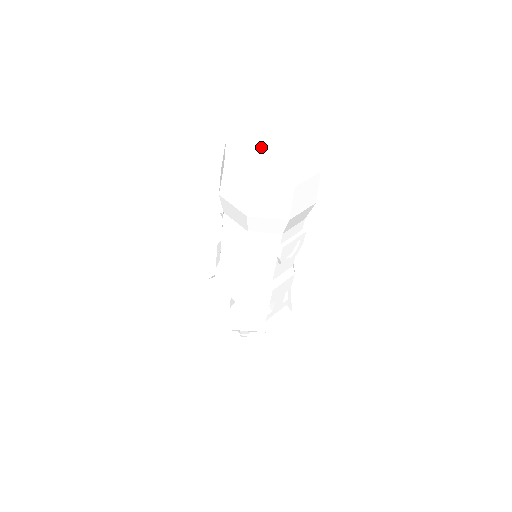
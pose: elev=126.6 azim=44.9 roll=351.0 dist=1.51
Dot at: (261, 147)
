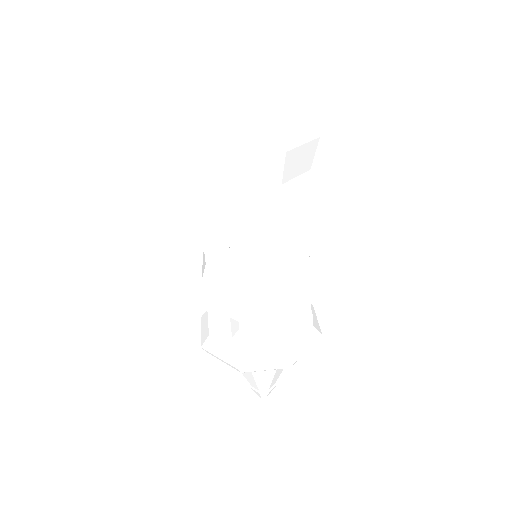
Dot at: (223, 82)
